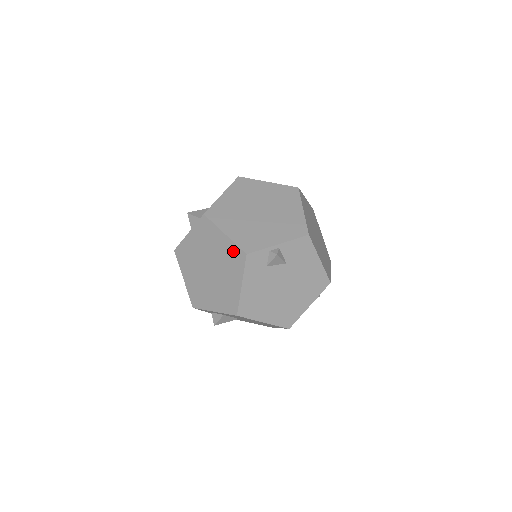
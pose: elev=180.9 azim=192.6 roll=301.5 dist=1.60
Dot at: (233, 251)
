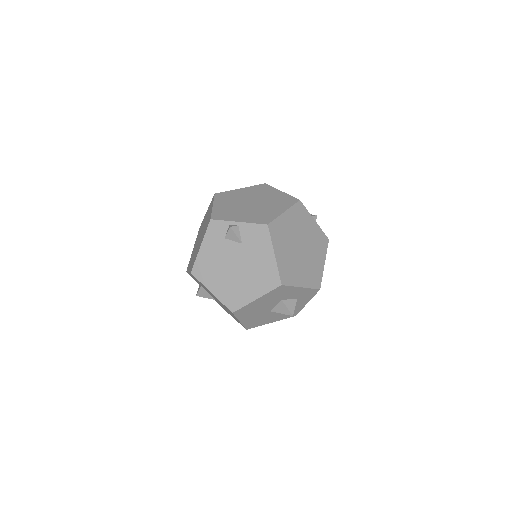
Dot at: (209, 218)
